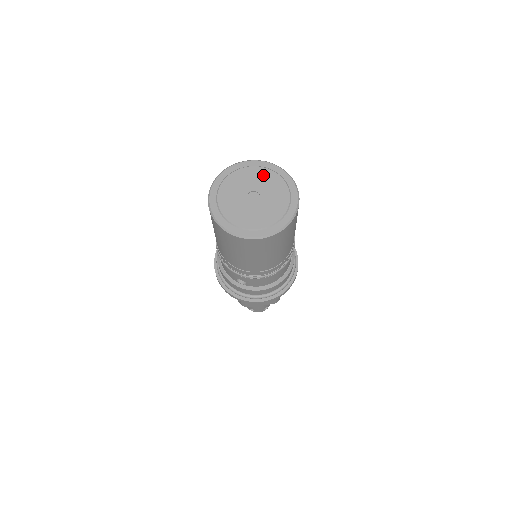
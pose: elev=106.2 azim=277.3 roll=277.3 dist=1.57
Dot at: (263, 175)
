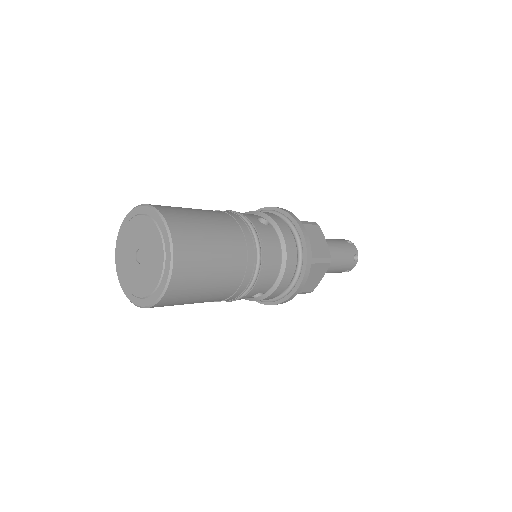
Dot at: (132, 229)
